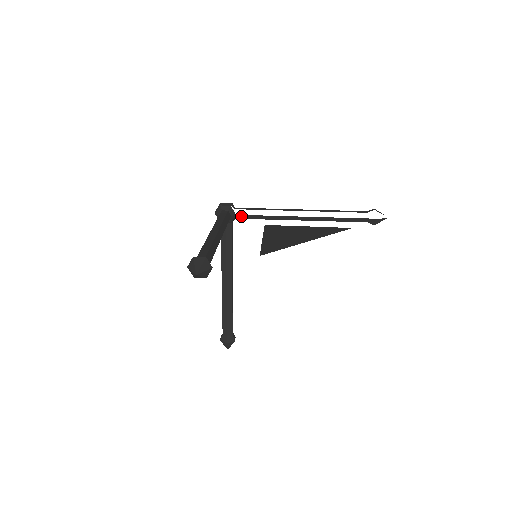
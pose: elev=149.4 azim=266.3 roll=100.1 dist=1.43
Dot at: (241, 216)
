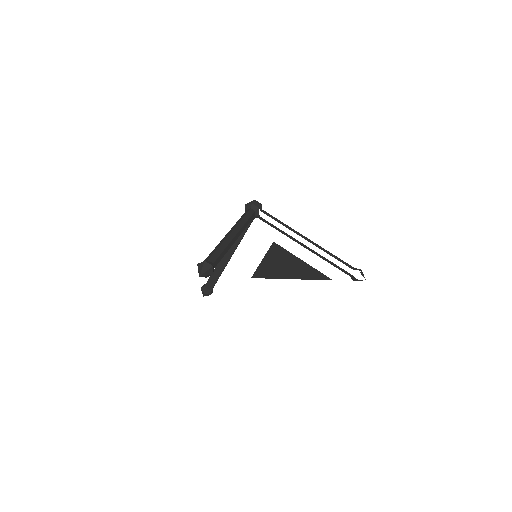
Dot at: (263, 219)
